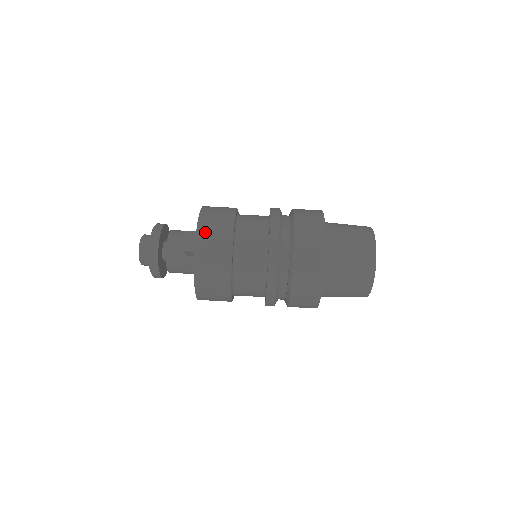
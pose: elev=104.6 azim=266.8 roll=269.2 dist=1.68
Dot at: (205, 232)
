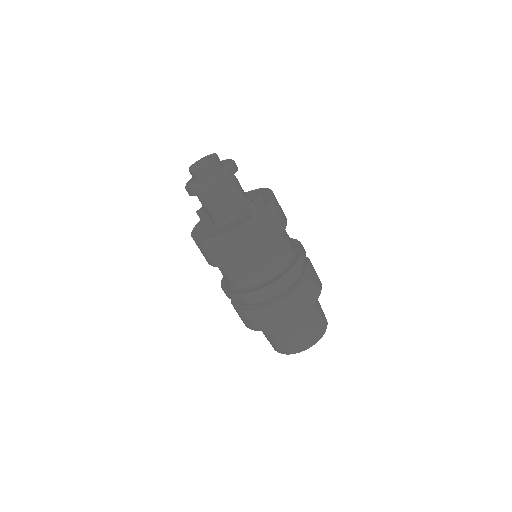
Dot at: (271, 212)
